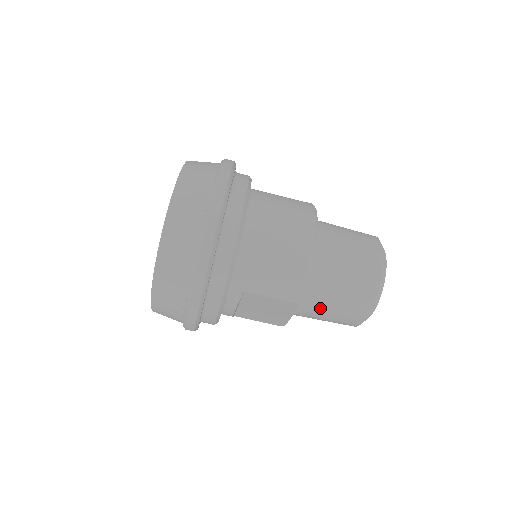
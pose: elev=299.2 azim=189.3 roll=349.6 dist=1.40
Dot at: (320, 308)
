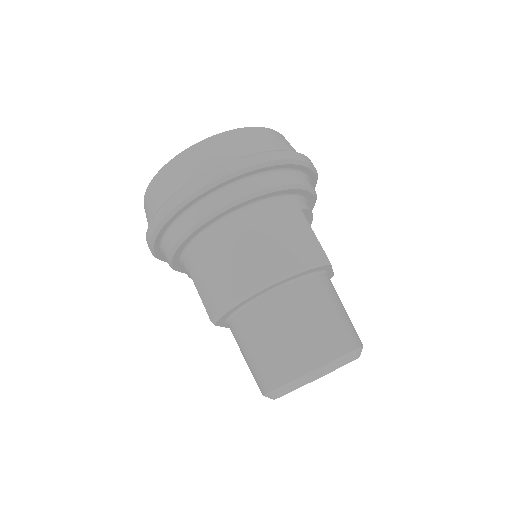
Dot at: (238, 345)
